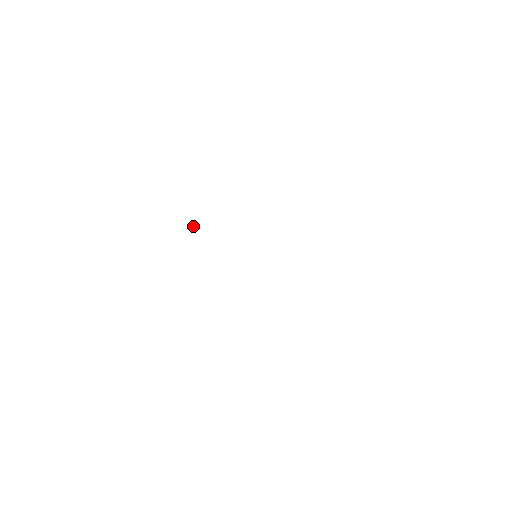
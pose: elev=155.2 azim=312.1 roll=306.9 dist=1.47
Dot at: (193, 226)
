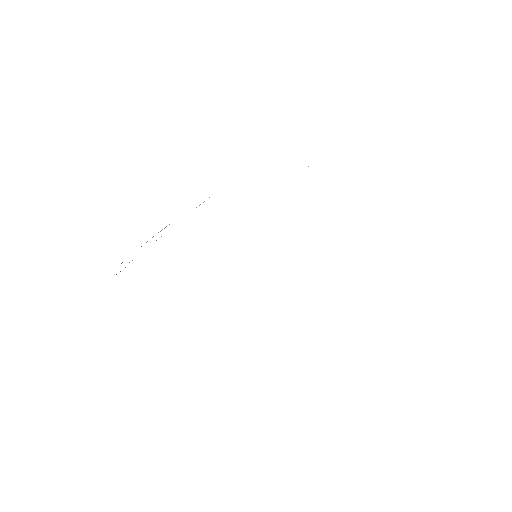
Dot at: occluded
